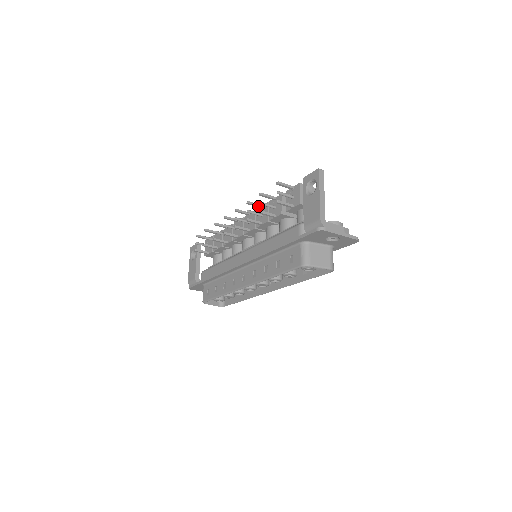
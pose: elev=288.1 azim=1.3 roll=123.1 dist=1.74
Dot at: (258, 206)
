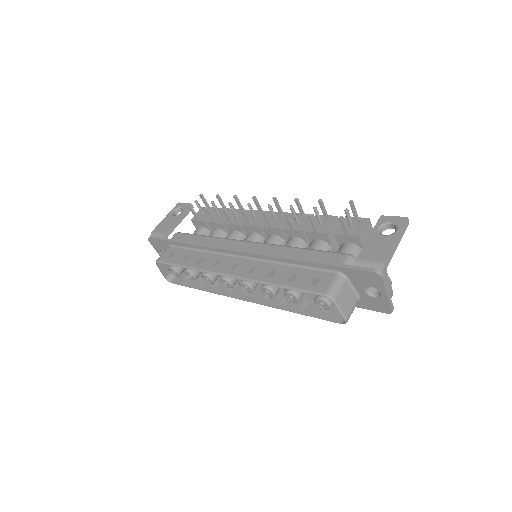
Dot at: (301, 211)
